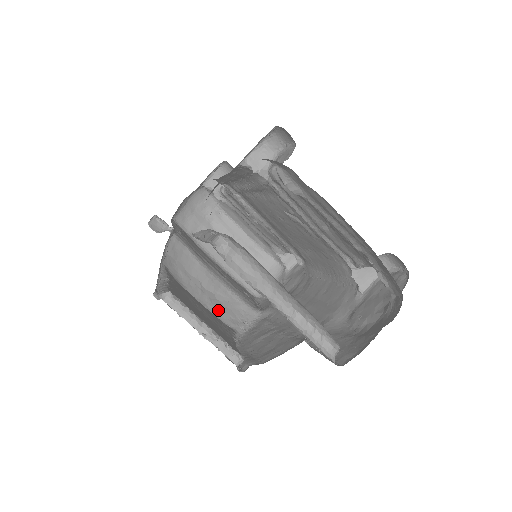
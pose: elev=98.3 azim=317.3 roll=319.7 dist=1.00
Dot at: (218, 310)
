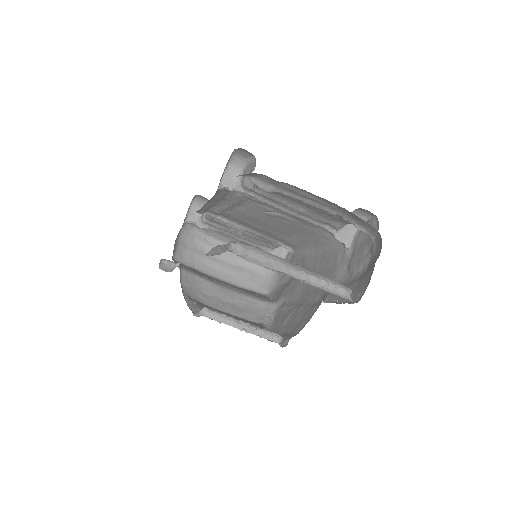
Dot at: (242, 314)
